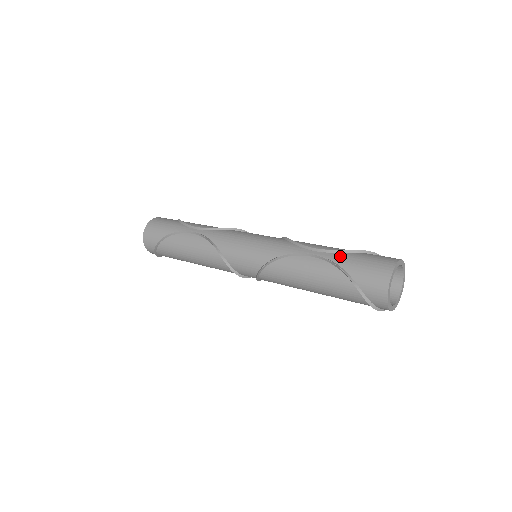
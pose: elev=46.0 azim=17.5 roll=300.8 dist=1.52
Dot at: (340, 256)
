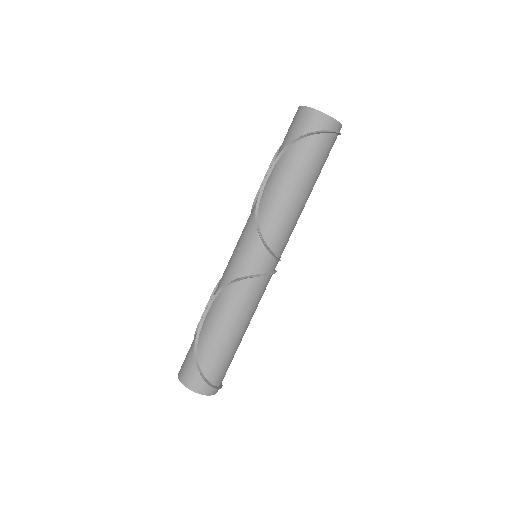
Dot at: (277, 154)
